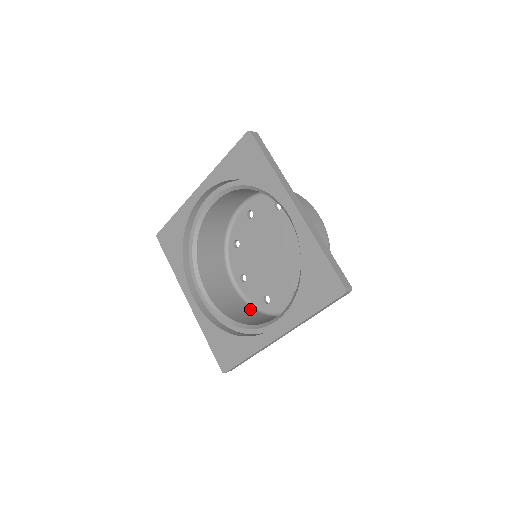
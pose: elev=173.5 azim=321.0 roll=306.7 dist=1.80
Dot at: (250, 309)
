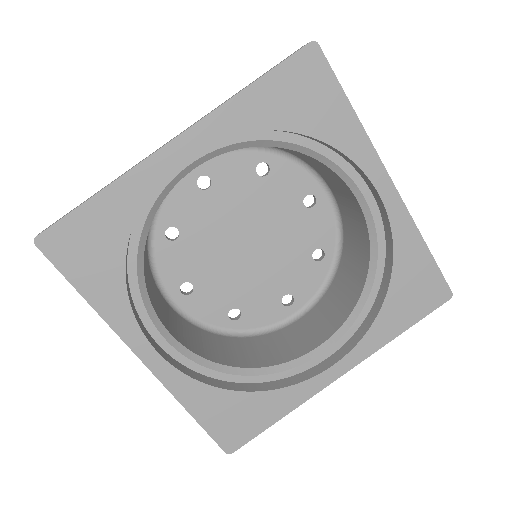
Dot at: (212, 335)
